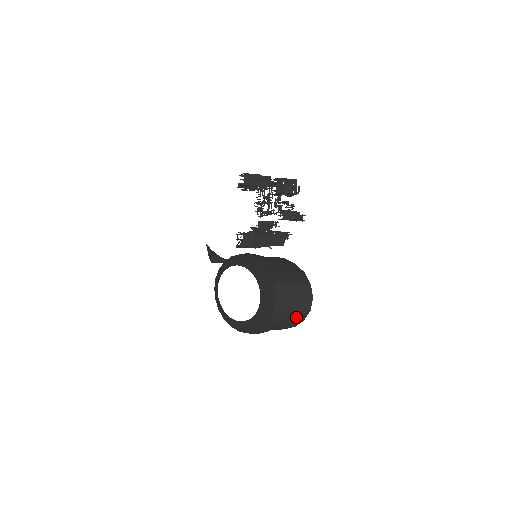
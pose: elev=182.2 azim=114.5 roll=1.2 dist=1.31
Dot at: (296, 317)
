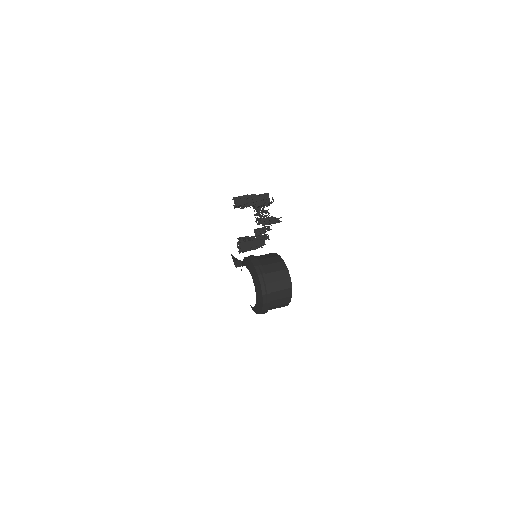
Dot at: (284, 295)
